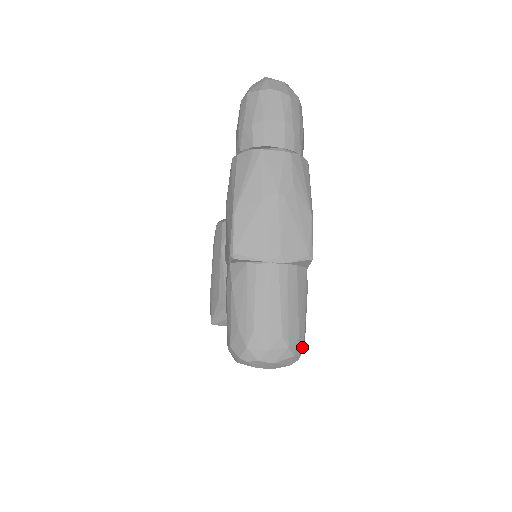
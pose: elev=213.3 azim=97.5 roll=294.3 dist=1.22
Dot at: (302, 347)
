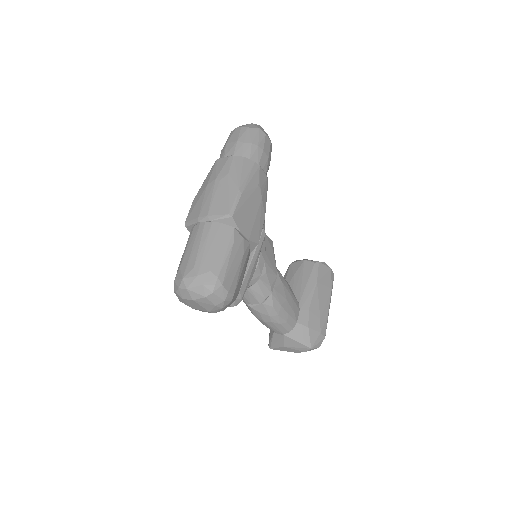
Dot at: (215, 281)
